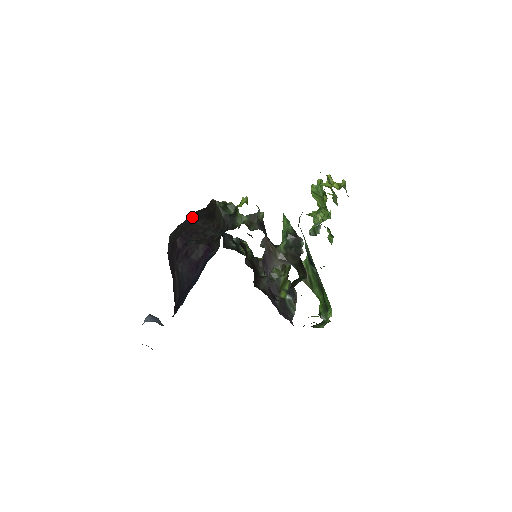
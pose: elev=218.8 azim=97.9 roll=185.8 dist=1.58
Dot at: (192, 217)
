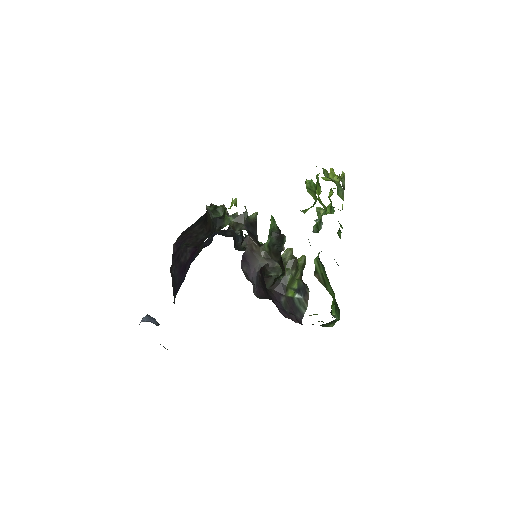
Dot at: (195, 222)
